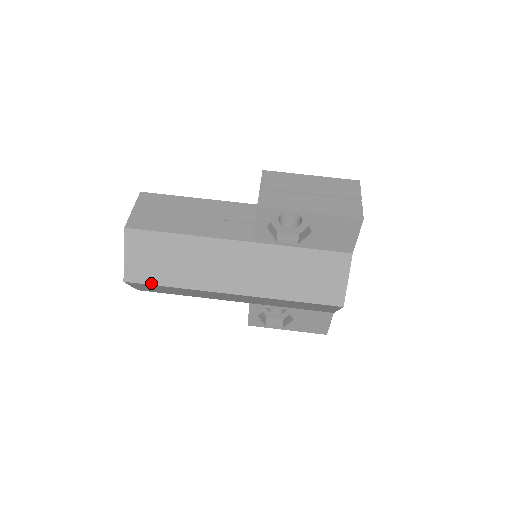
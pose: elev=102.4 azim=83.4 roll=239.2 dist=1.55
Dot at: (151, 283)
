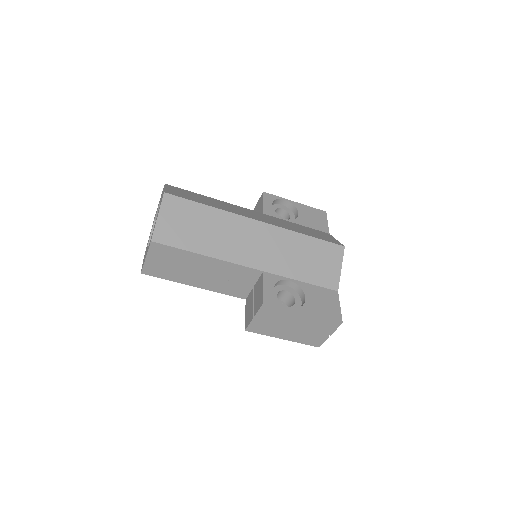
Dot at: occluded
